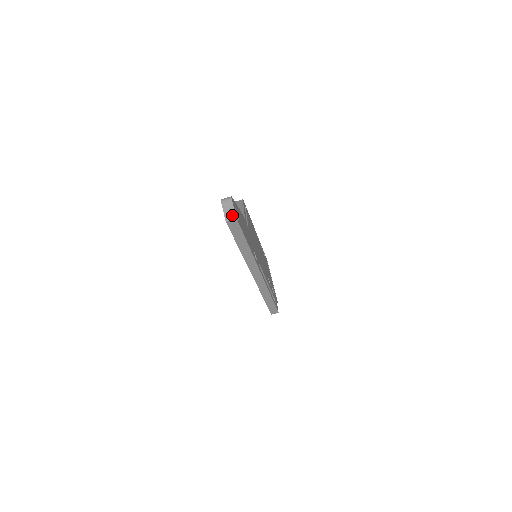
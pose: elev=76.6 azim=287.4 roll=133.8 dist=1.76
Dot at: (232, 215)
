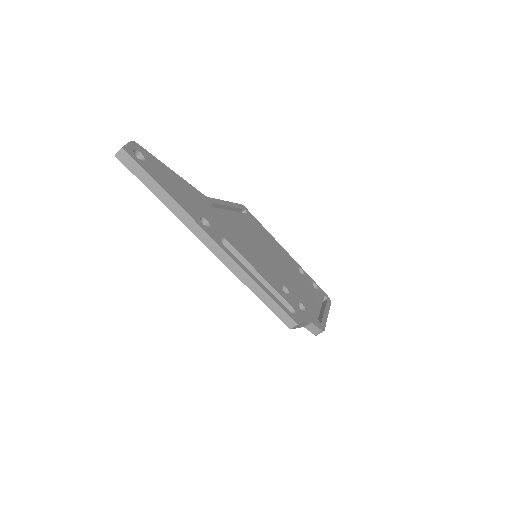
Dot at: (121, 148)
